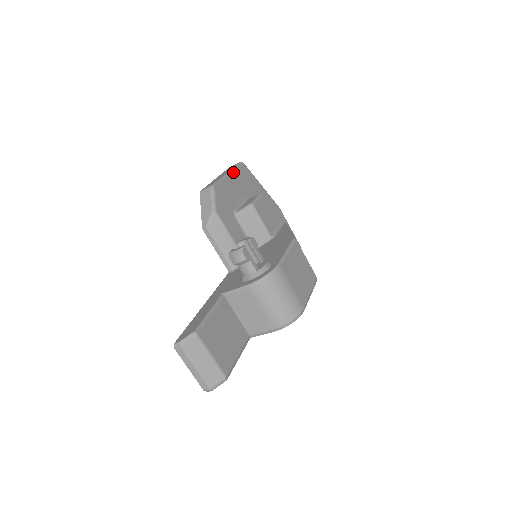
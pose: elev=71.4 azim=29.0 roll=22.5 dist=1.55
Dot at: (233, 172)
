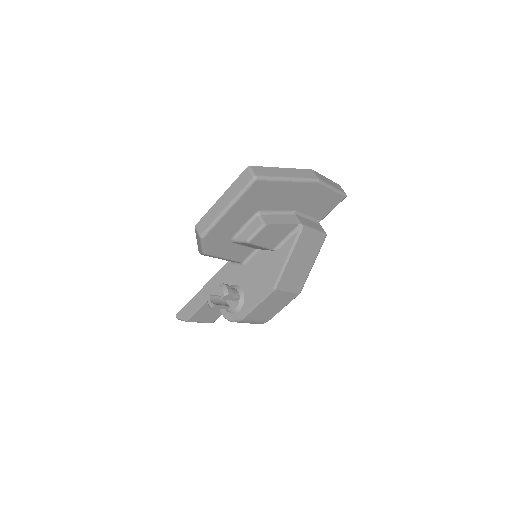
Dot at: (235, 204)
